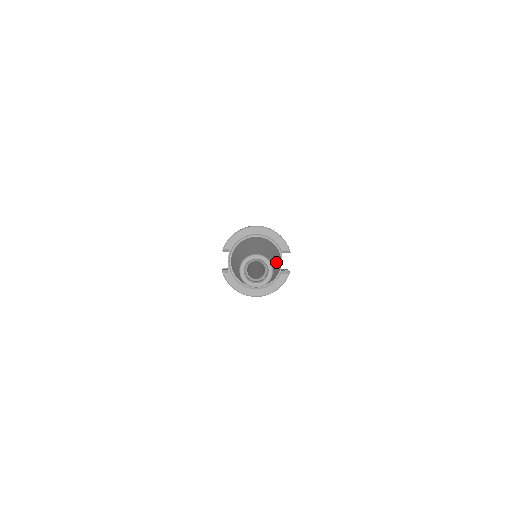
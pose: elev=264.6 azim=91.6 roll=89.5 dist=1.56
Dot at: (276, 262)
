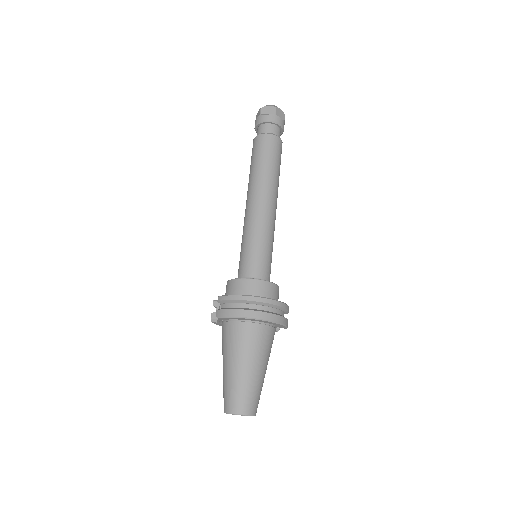
Dot at: occluded
